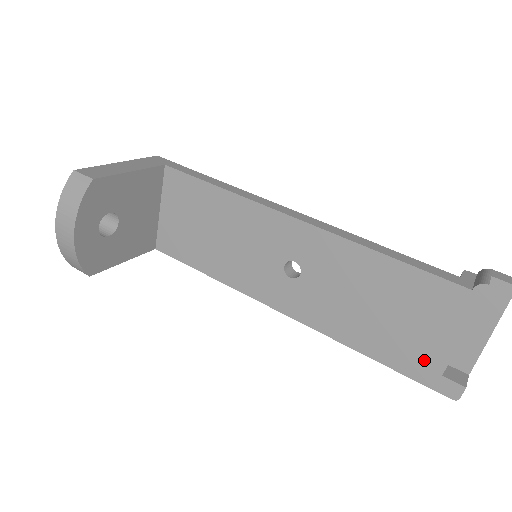
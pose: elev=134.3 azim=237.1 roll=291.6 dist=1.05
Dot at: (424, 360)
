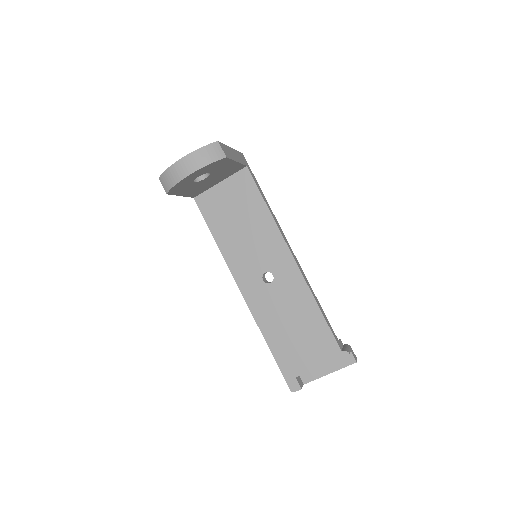
Dot at: (294, 365)
